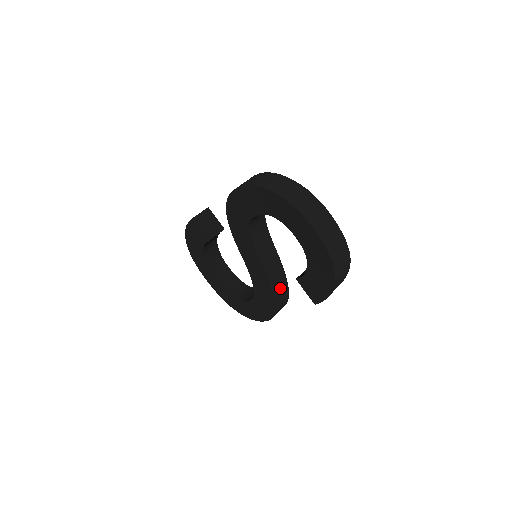
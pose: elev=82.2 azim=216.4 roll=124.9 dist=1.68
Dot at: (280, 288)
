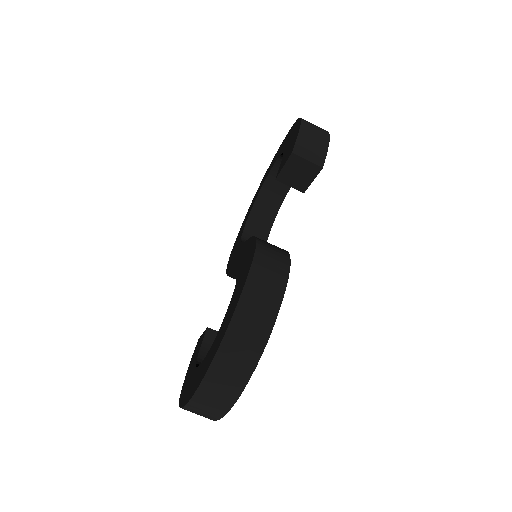
Dot at: occluded
